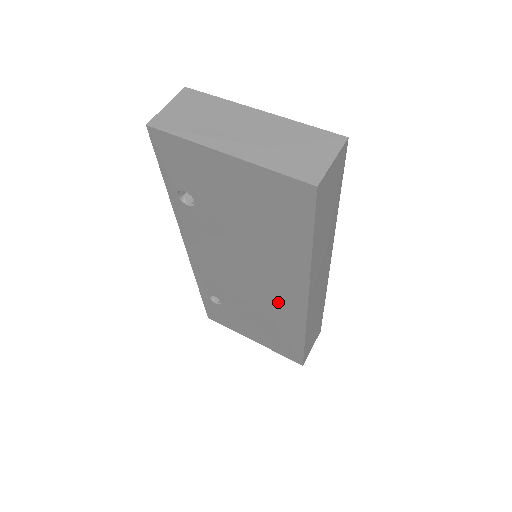
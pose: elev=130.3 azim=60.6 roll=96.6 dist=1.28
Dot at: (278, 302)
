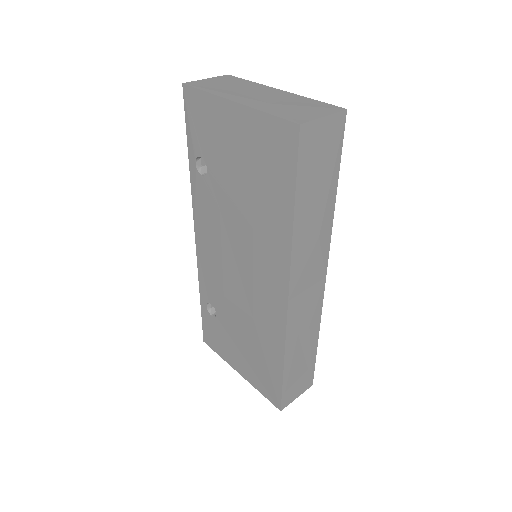
Dot at: (263, 303)
